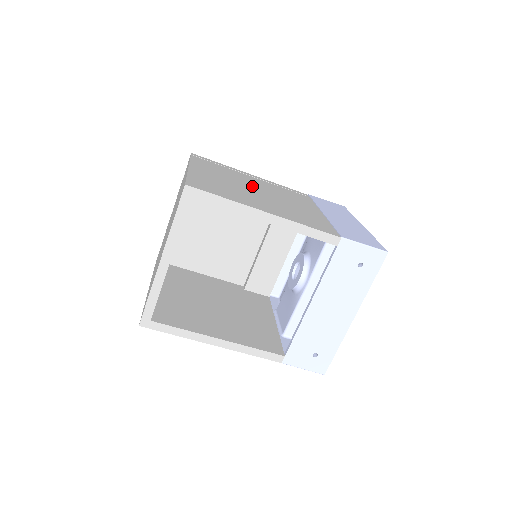
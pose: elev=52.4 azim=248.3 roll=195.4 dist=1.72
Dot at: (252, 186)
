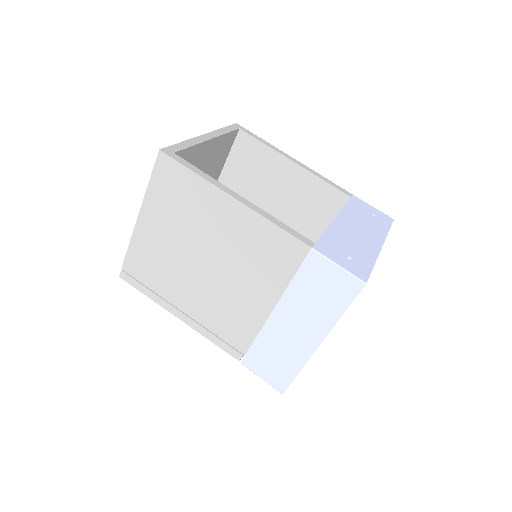
Dot at: occluded
